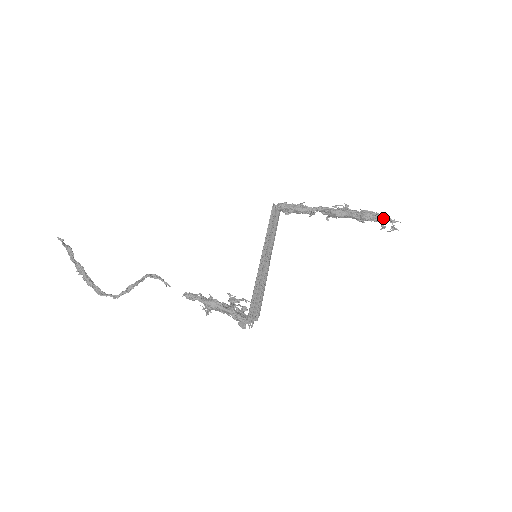
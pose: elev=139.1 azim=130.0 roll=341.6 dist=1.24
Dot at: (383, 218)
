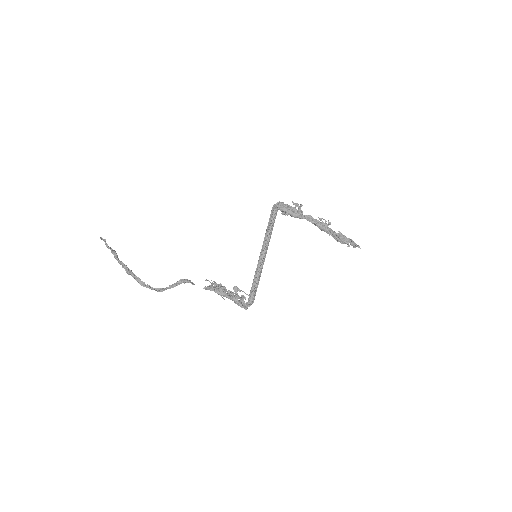
Dot at: (351, 244)
